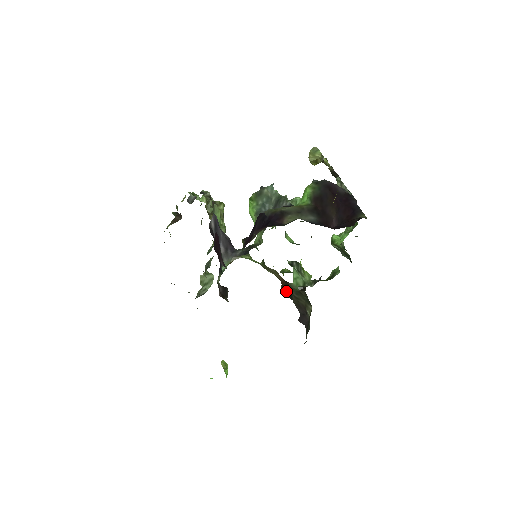
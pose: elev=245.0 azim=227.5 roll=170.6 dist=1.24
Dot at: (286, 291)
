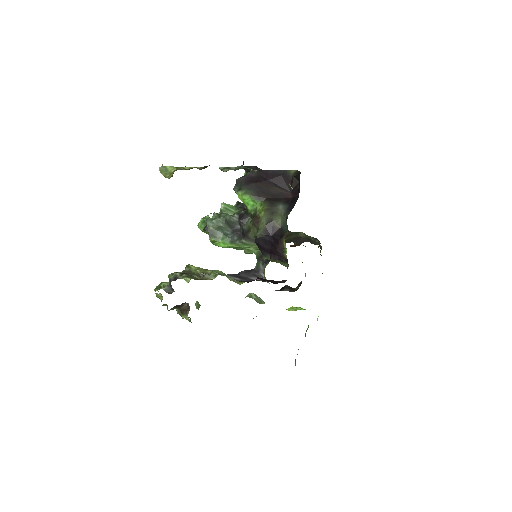
Dot at: occluded
